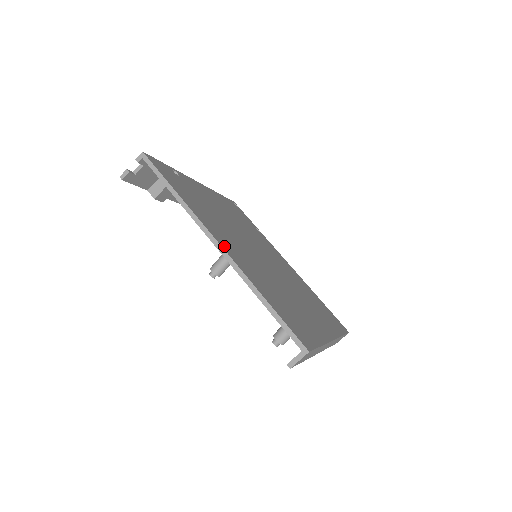
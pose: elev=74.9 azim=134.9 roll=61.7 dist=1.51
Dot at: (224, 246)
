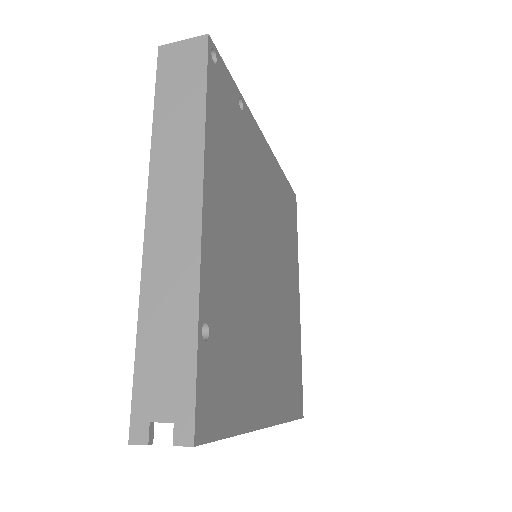
Dot at: (269, 415)
